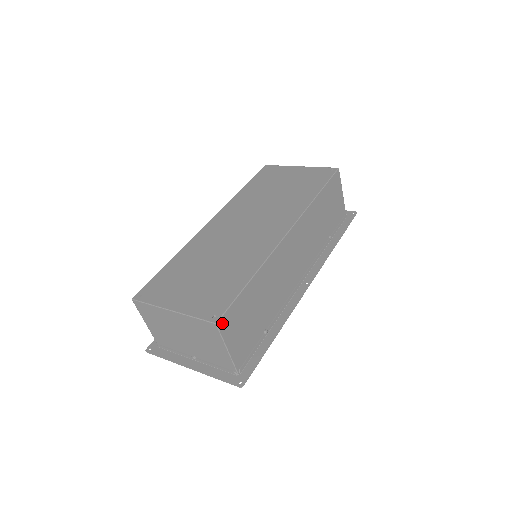
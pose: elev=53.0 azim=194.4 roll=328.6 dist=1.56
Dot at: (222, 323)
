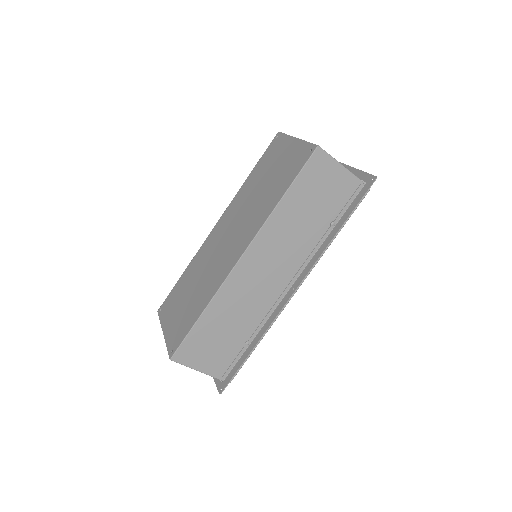
Dot at: (178, 357)
